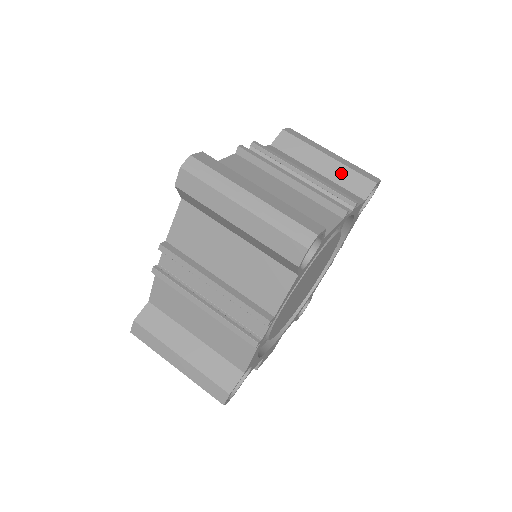
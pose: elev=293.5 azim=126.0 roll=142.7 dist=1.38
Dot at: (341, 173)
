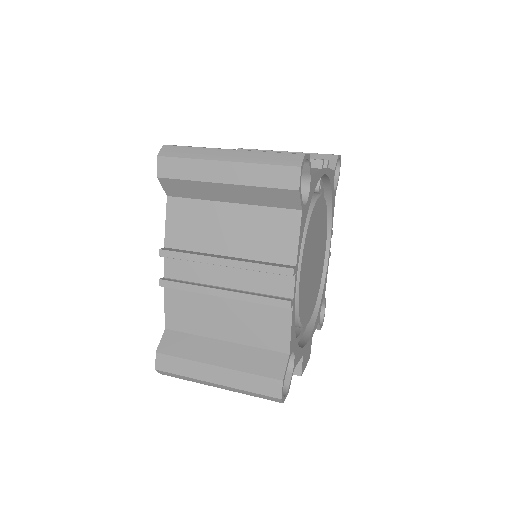
Dot at: occluded
